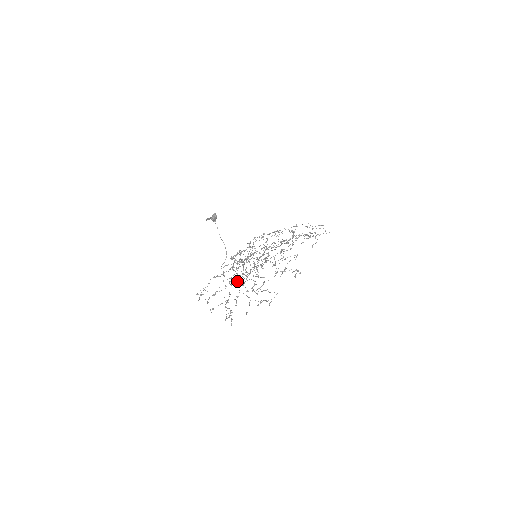
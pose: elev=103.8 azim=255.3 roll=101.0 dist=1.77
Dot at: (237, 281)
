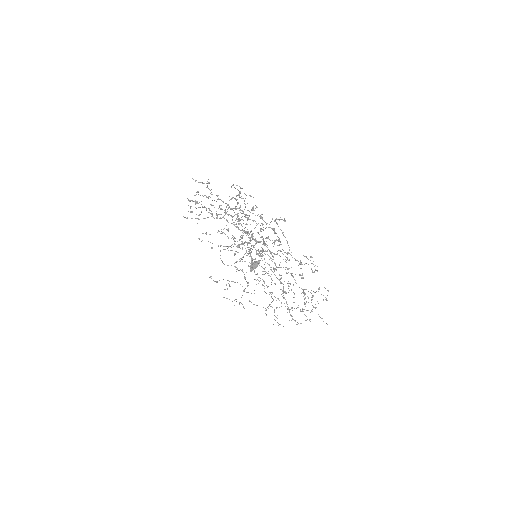
Dot at: occluded
